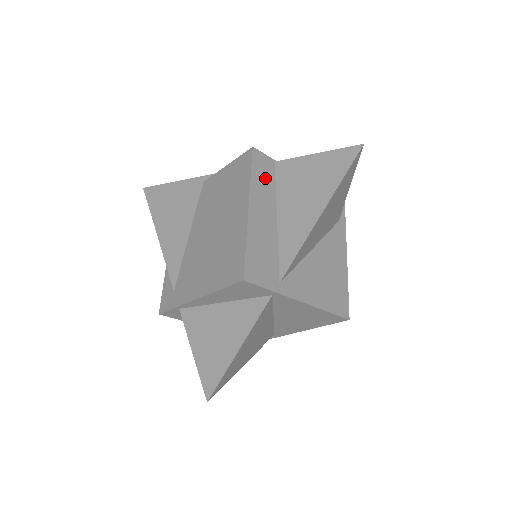
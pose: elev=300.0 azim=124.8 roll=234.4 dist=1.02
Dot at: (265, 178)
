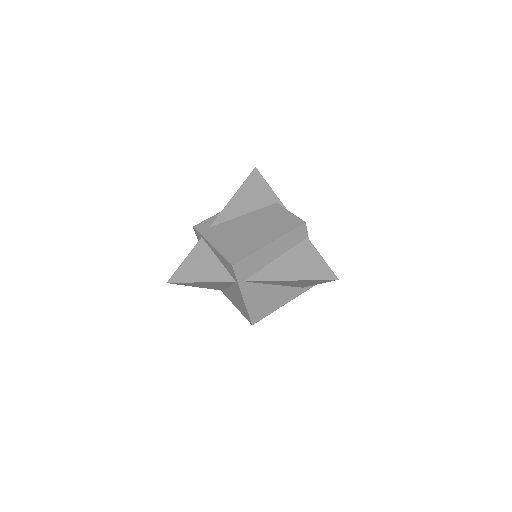
Dot at: (294, 239)
